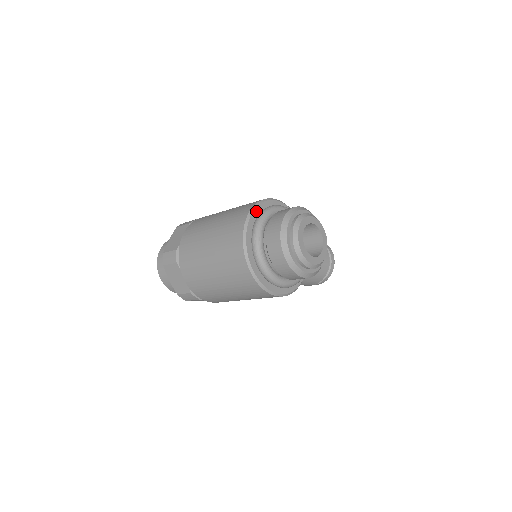
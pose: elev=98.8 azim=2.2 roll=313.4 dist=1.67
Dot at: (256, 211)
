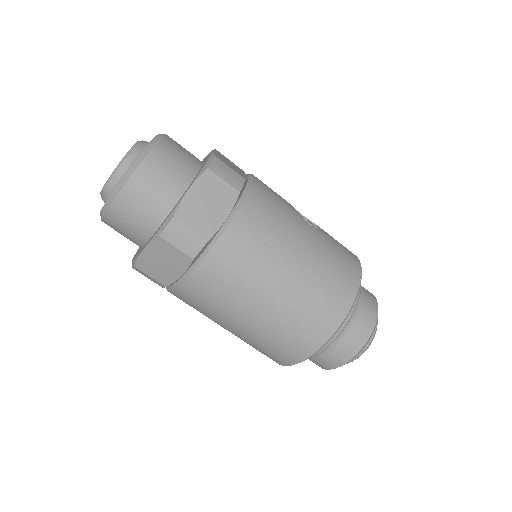
Dot at: (355, 295)
